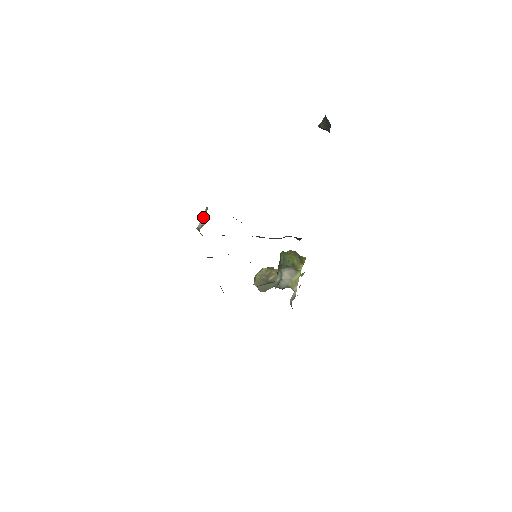
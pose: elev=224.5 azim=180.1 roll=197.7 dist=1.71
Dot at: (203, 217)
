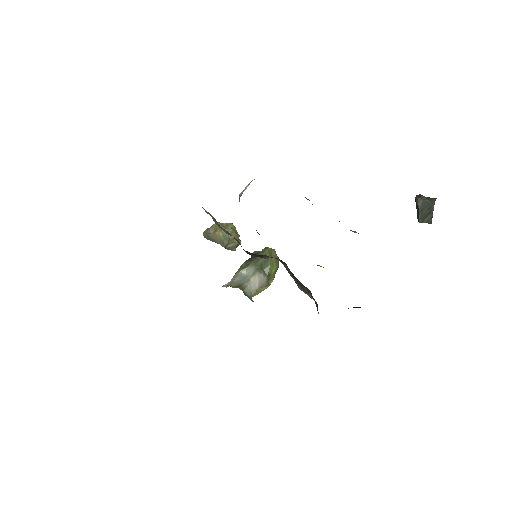
Dot at: occluded
